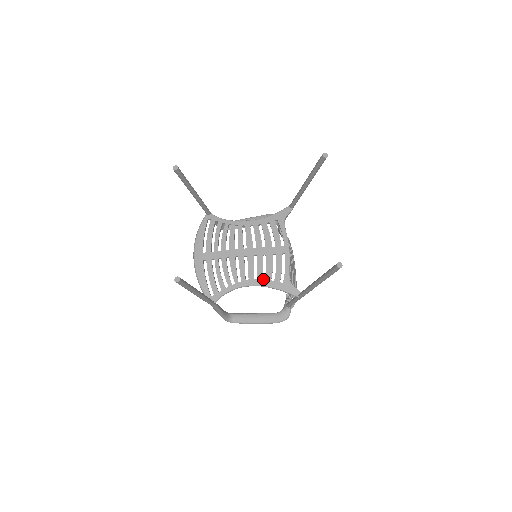
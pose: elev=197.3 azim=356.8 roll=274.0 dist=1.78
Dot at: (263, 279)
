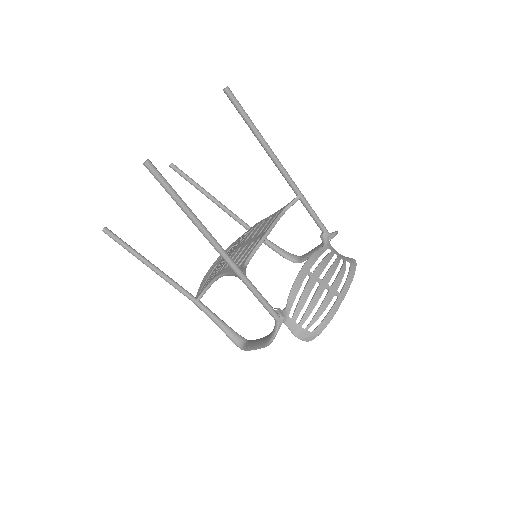
Dot at: (230, 267)
